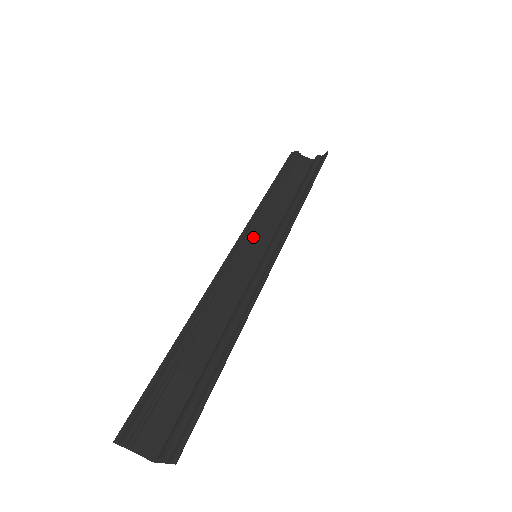
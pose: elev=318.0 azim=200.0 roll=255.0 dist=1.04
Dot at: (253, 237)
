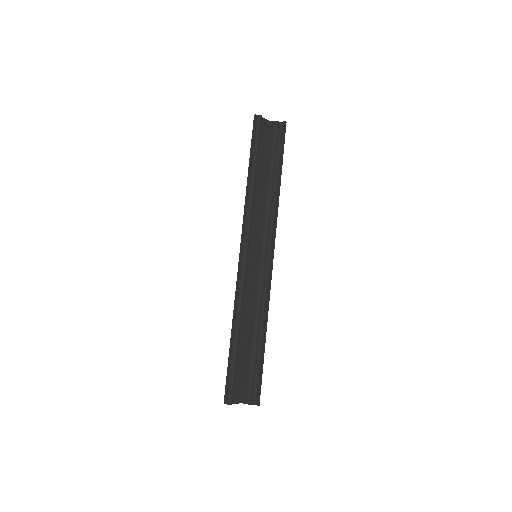
Dot at: (250, 237)
